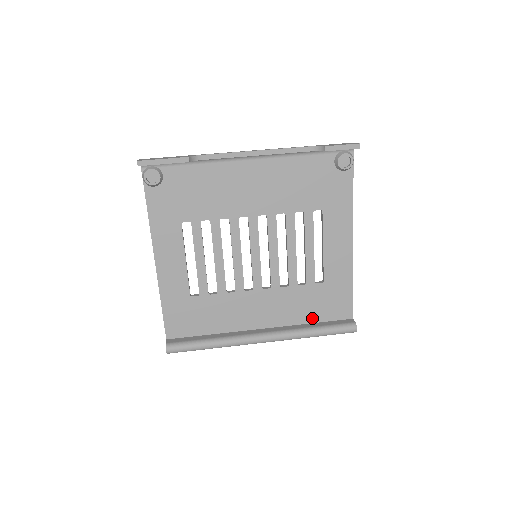
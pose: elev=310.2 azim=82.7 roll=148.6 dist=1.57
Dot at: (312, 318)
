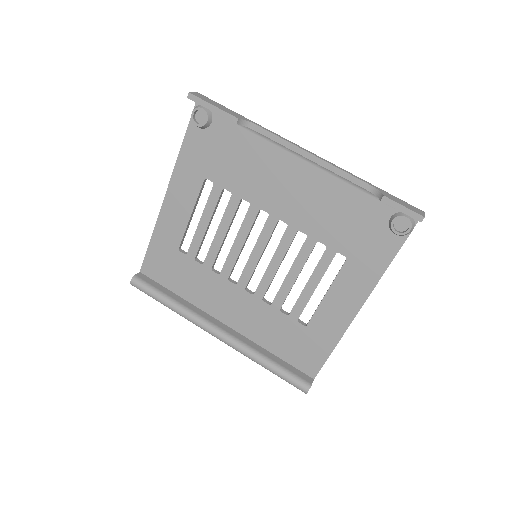
Dot at: (275, 349)
